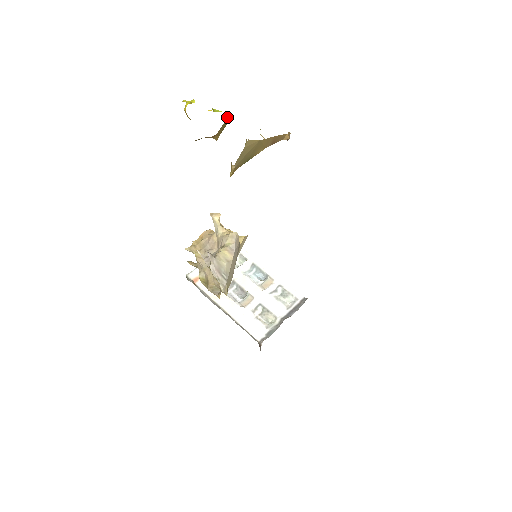
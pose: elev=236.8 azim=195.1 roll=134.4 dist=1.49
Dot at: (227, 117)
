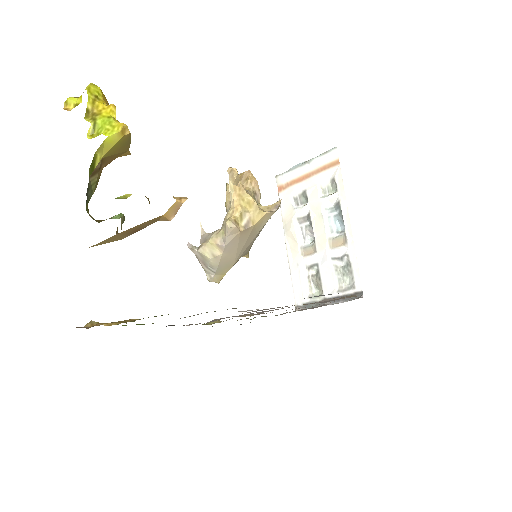
Dot at: (111, 143)
